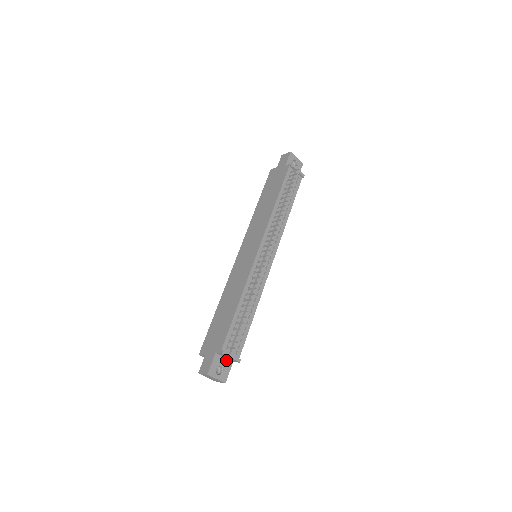
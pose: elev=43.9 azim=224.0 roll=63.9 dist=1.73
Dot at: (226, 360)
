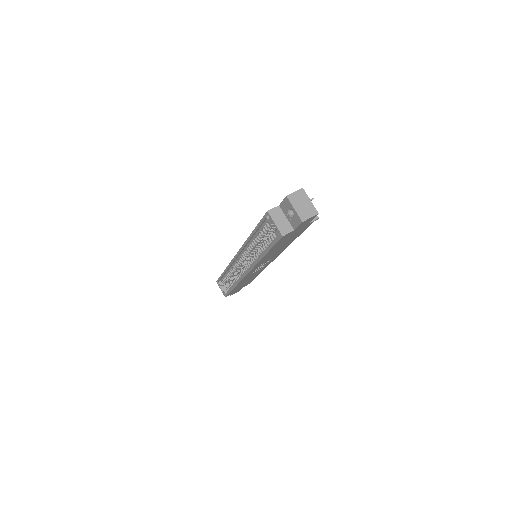
Dot at: occluded
